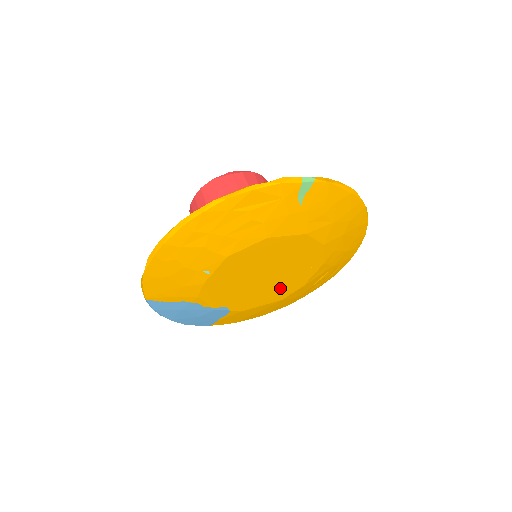
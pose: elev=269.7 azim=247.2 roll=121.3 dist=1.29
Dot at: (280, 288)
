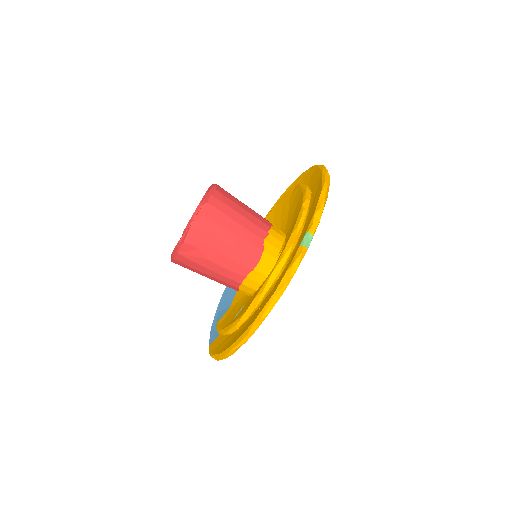
Dot at: occluded
